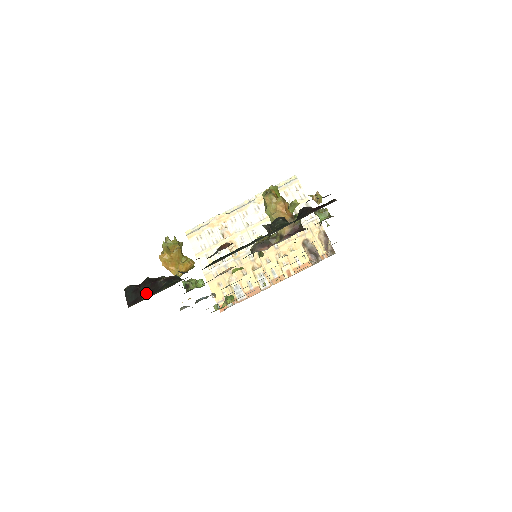
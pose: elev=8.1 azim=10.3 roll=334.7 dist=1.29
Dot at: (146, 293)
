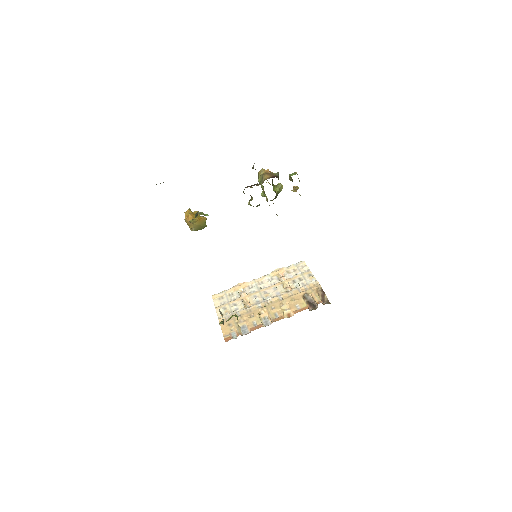
Dot at: occluded
